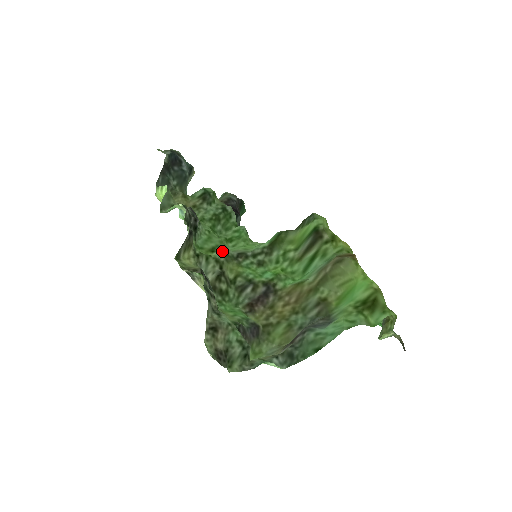
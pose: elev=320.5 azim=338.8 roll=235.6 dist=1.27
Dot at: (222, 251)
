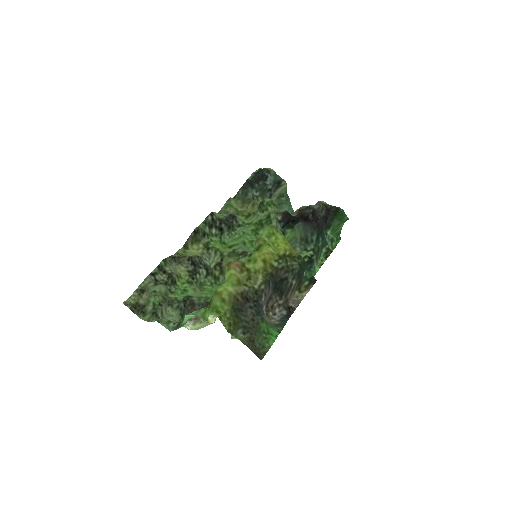
Dot at: (234, 248)
